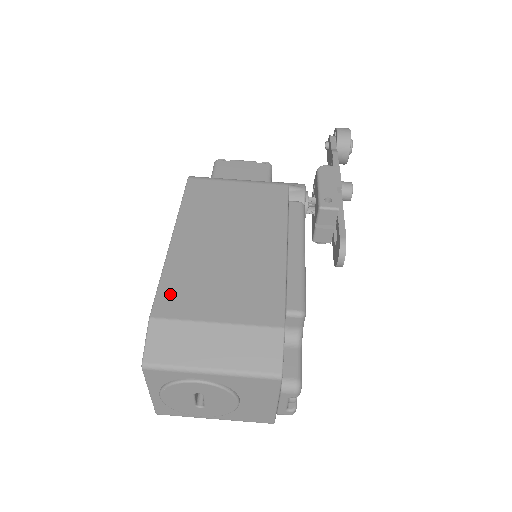
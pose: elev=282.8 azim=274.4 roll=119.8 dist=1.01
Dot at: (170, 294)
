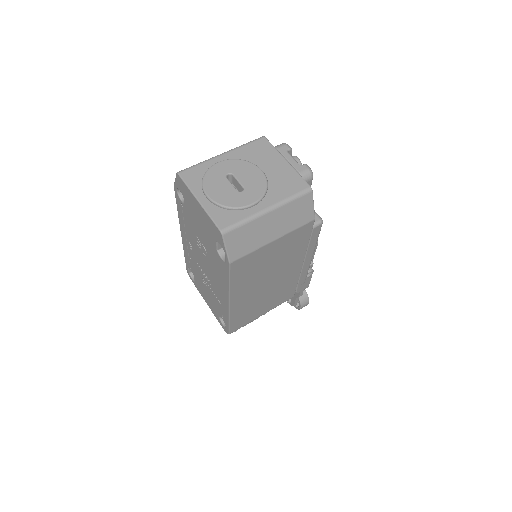
Dot at: occluded
